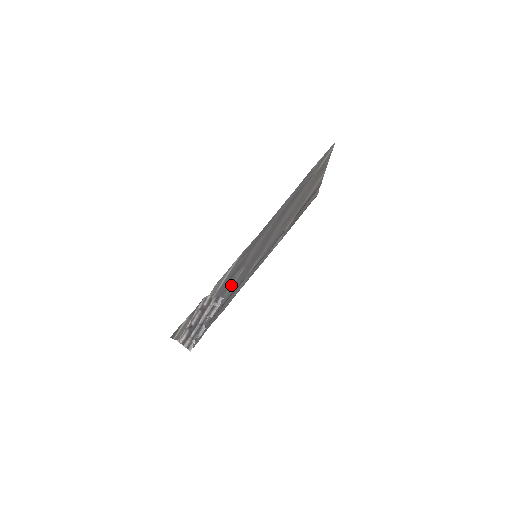
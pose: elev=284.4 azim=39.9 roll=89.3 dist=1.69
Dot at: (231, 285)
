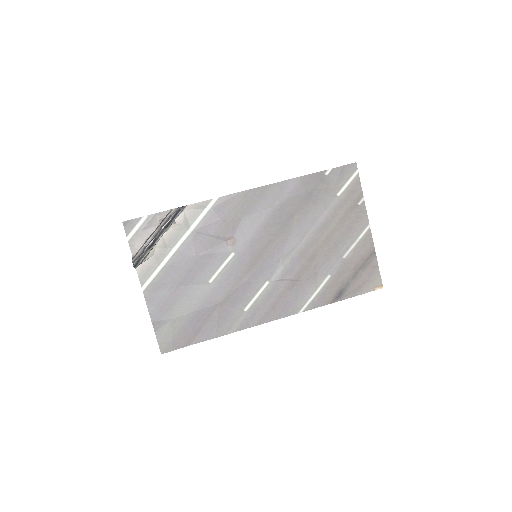
Dot at: (218, 269)
